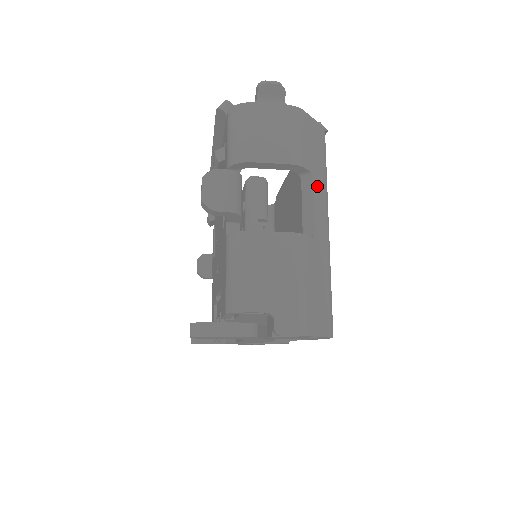
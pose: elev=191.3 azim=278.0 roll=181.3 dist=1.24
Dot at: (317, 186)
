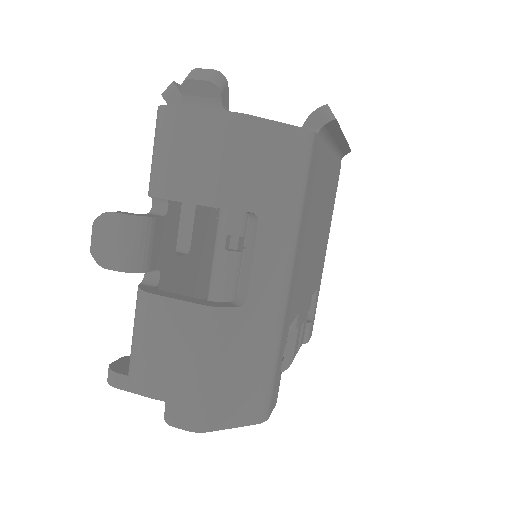
Dot at: (267, 230)
